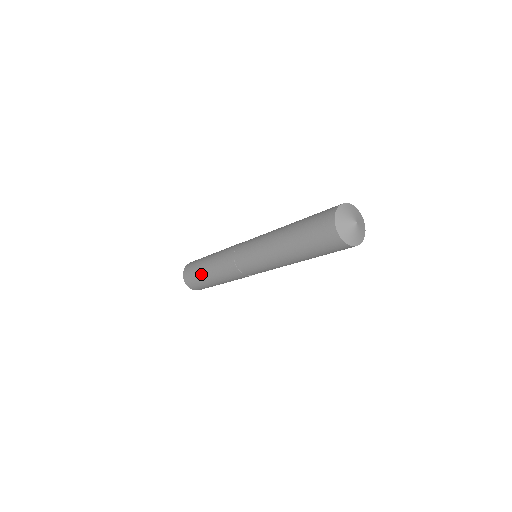
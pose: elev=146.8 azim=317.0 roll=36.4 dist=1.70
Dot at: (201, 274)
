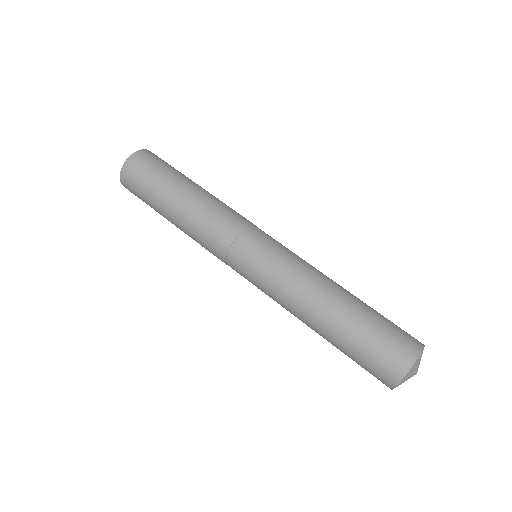
Dot at: occluded
